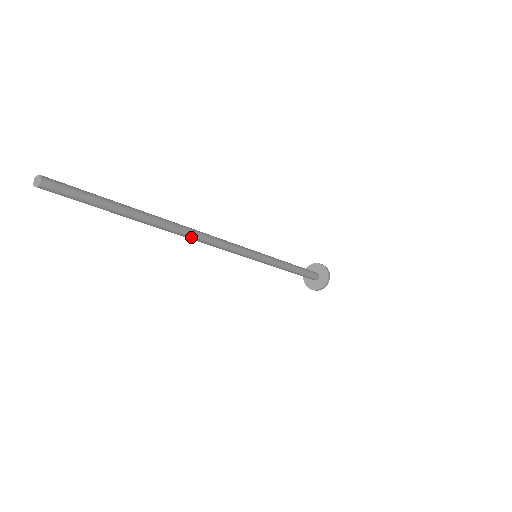
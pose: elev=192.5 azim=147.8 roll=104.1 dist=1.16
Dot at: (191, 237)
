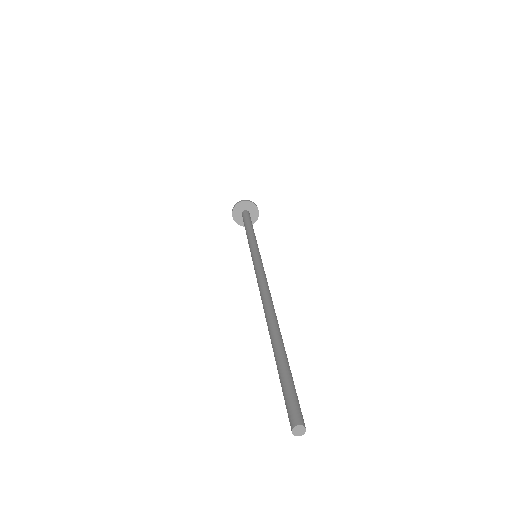
Dot at: occluded
